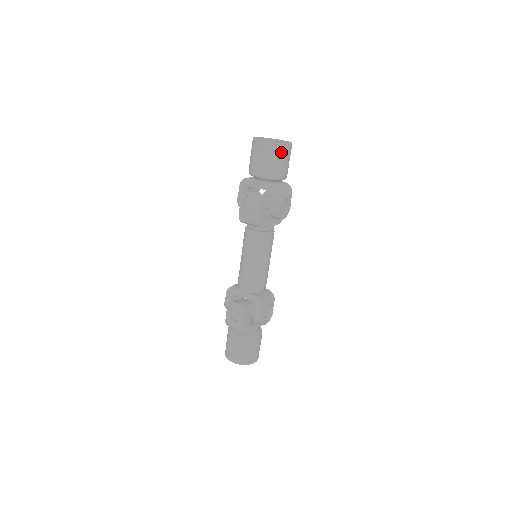
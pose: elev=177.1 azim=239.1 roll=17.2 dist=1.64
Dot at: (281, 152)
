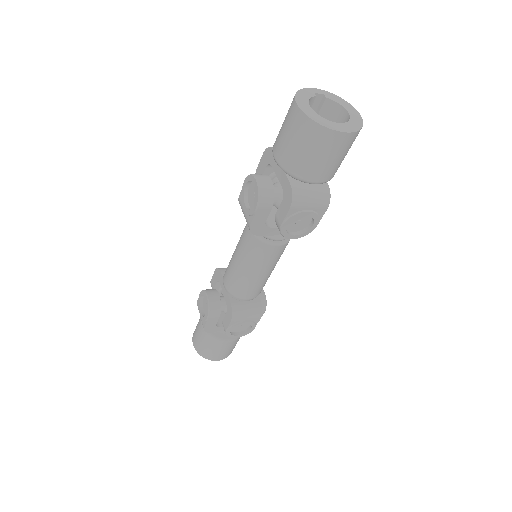
Dot at: (320, 141)
